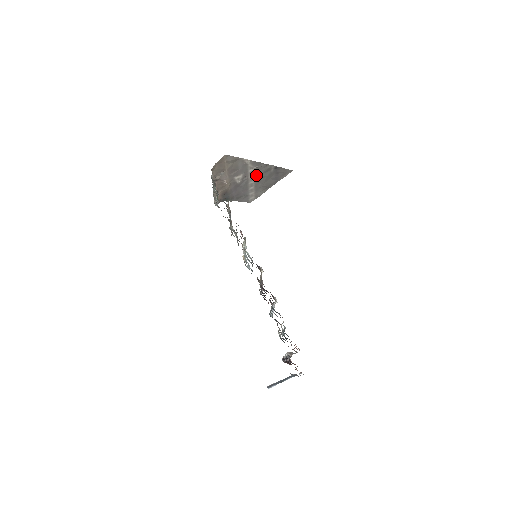
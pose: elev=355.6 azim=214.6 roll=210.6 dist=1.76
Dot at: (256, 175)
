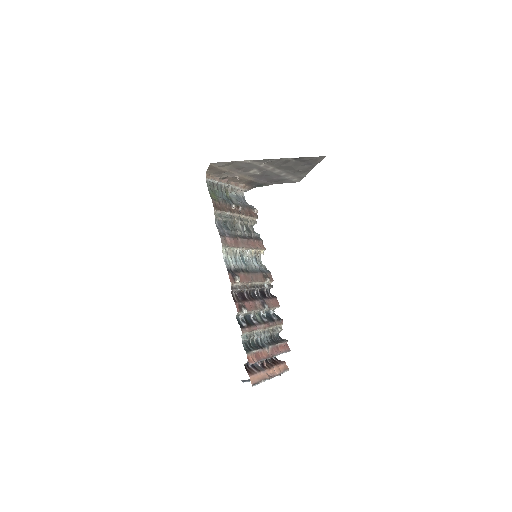
Dot at: (276, 166)
